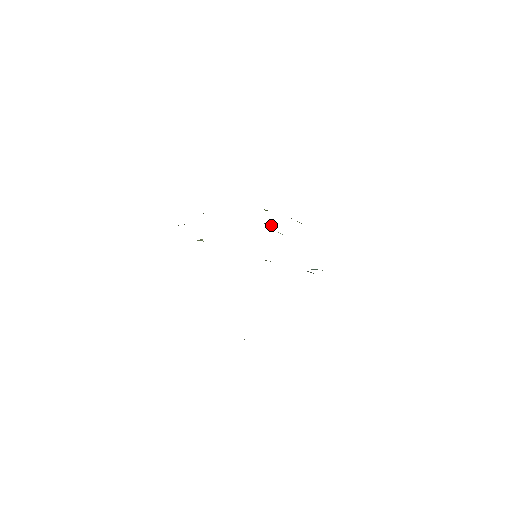
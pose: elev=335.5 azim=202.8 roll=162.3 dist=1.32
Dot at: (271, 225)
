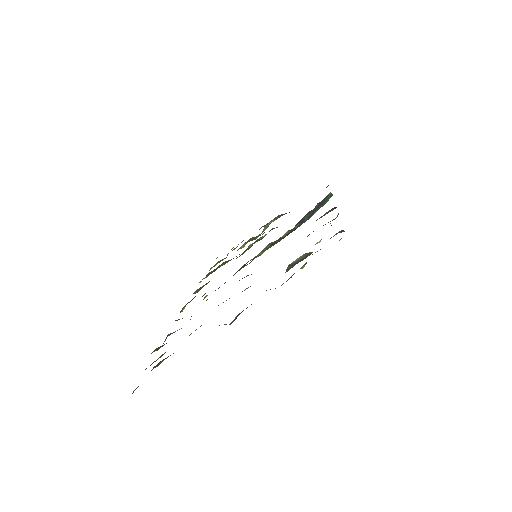
Dot at: occluded
